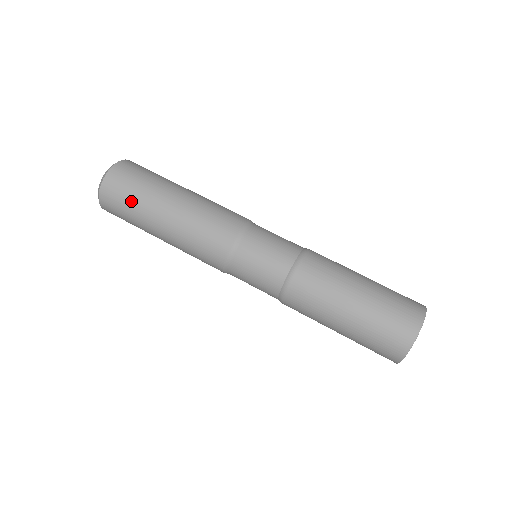
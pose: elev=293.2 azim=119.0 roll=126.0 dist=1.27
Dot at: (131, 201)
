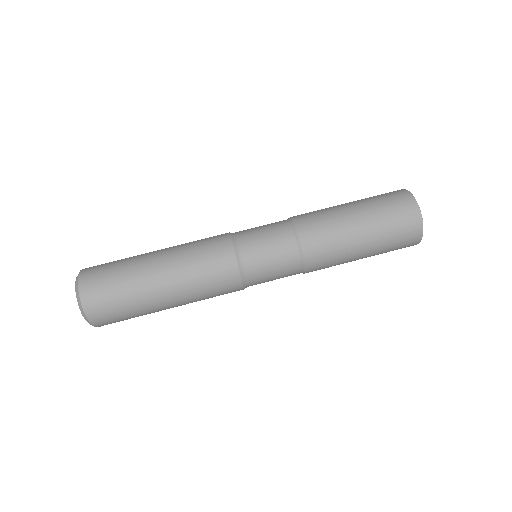
Dot at: (129, 312)
